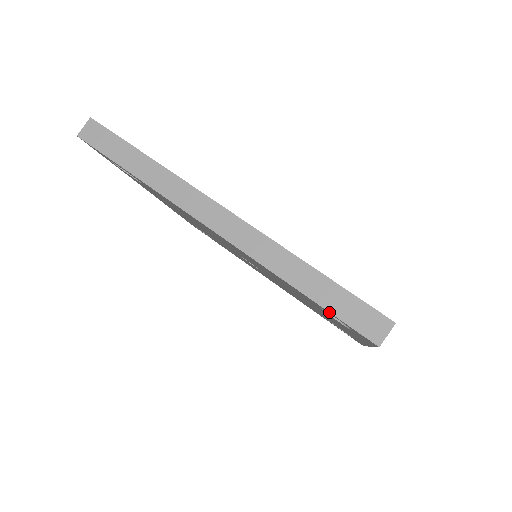
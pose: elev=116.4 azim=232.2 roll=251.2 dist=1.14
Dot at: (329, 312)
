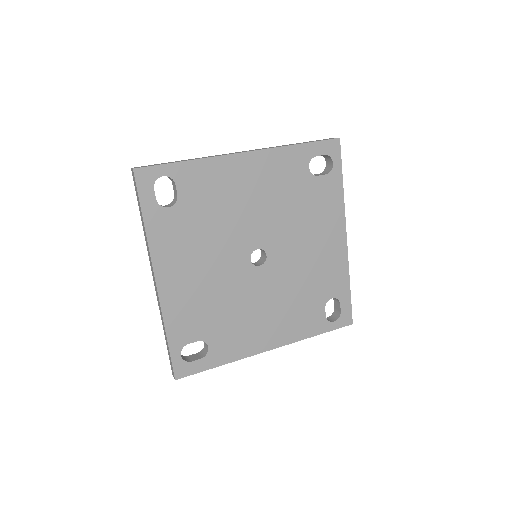
Dot at: (167, 349)
